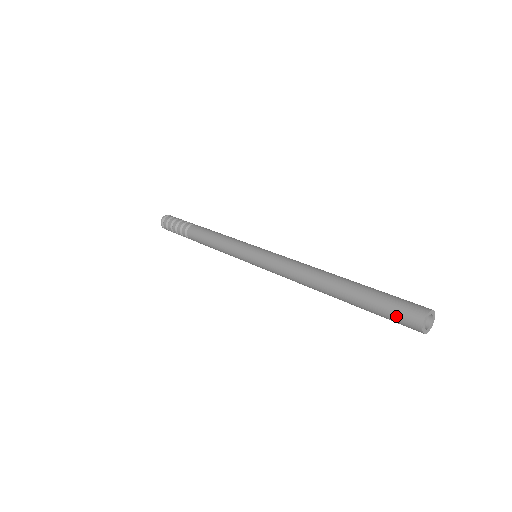
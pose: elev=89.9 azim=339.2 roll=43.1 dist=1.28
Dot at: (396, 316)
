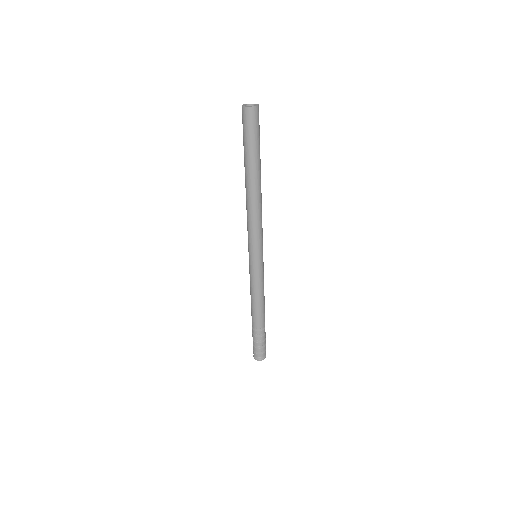
Dot at: occluded
